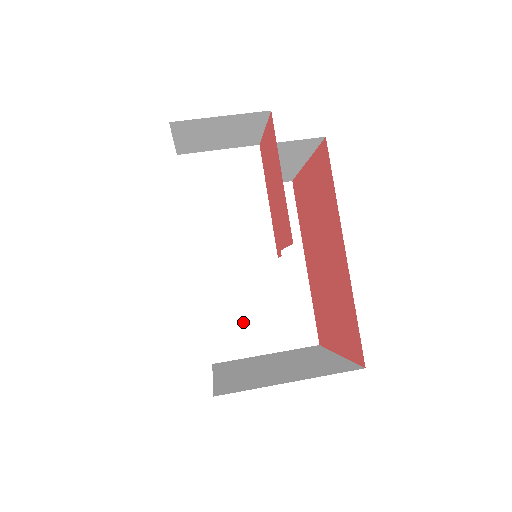
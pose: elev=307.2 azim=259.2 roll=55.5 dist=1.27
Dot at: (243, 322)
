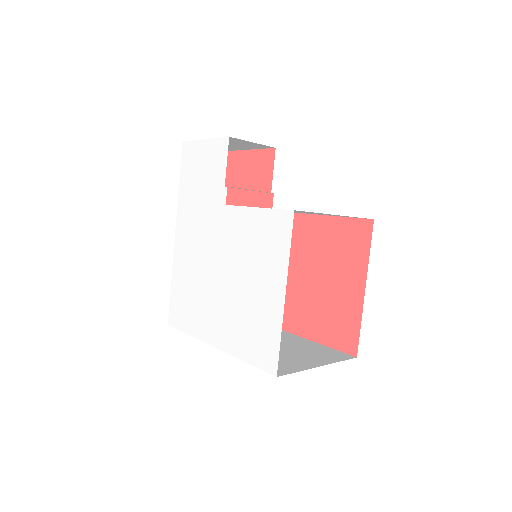
Dot at: occluded
